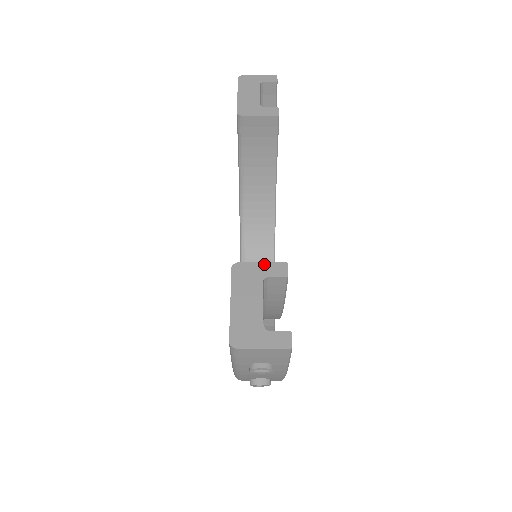
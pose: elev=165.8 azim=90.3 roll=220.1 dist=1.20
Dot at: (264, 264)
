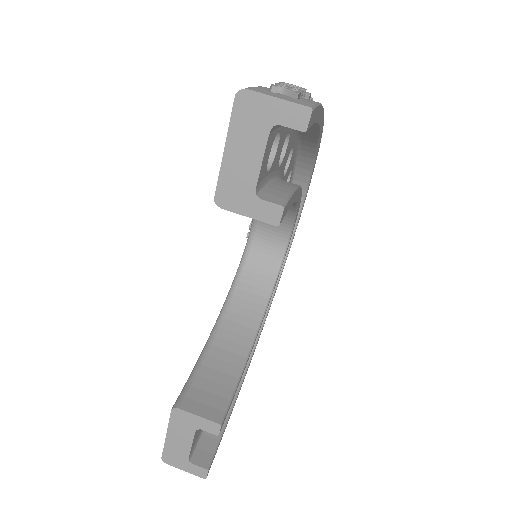
Dot at: (200, 419)
